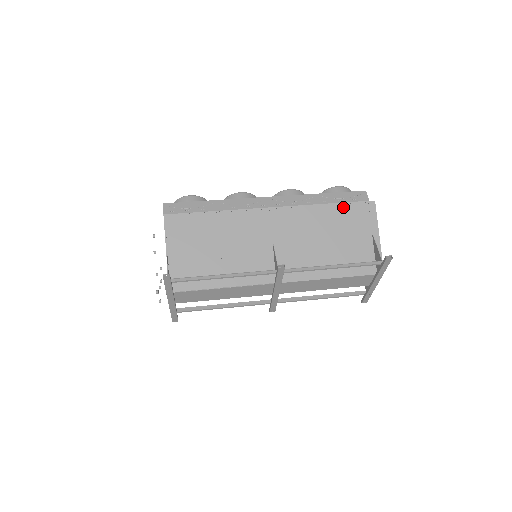
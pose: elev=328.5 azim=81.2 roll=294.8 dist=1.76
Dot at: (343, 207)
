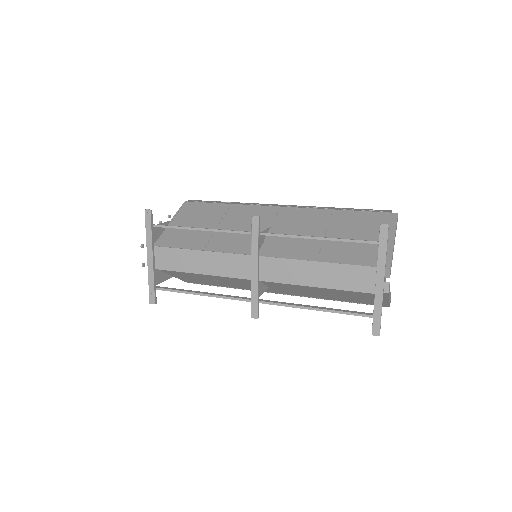
Dot at: (358, 214)
